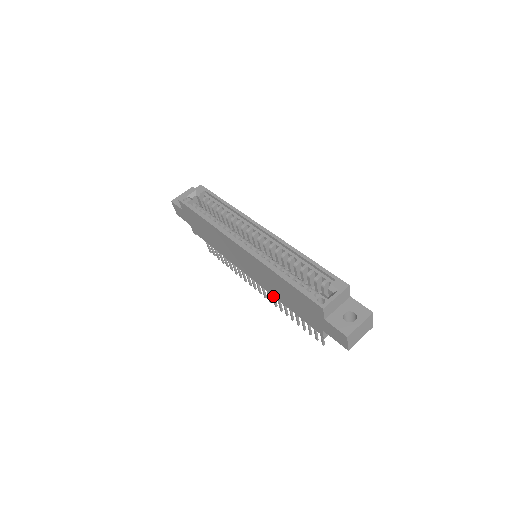
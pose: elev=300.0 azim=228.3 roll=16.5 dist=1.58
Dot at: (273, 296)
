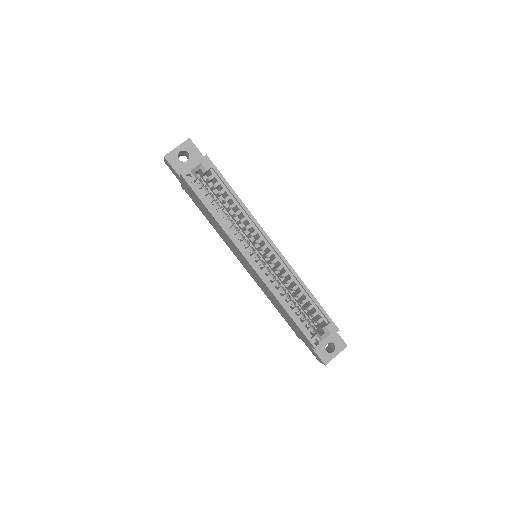
Dot at: occluded
